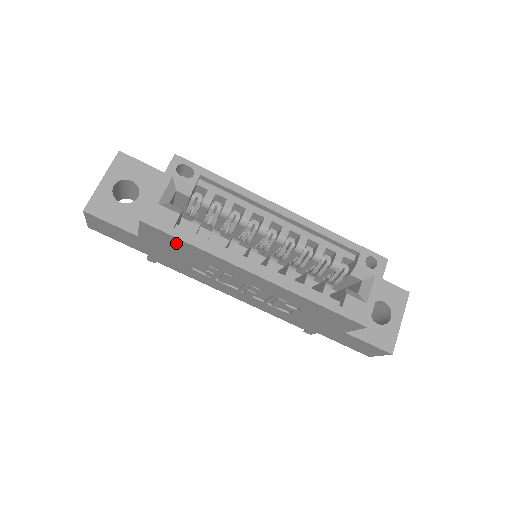
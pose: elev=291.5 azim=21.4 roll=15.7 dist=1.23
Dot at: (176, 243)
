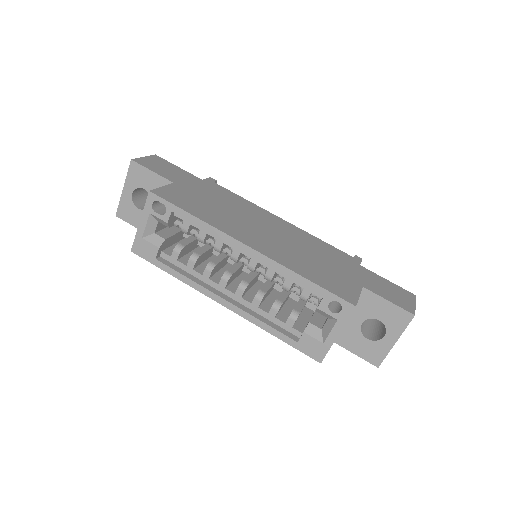
Dot at: occluded
